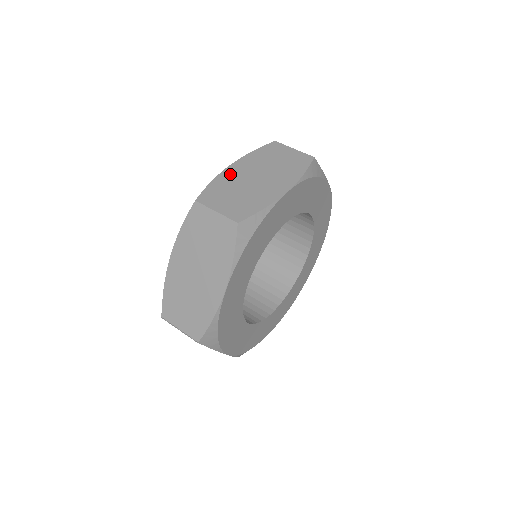
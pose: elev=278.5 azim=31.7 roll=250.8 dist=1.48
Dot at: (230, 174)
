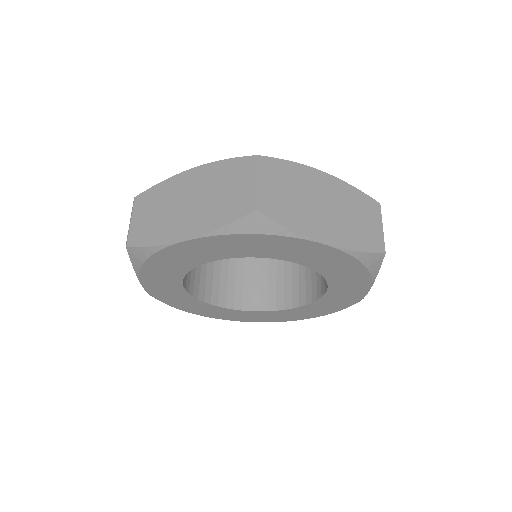
Dot at: (311, 176)
